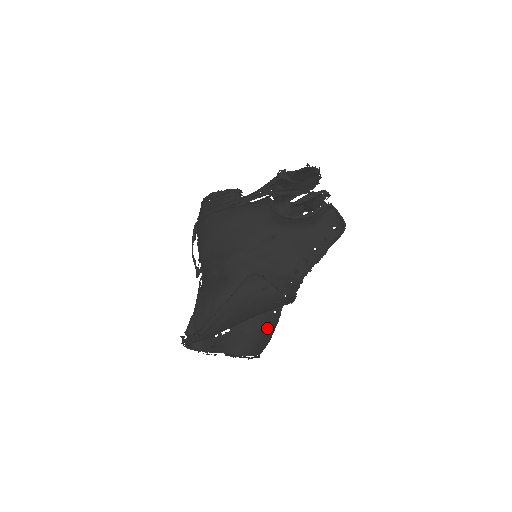
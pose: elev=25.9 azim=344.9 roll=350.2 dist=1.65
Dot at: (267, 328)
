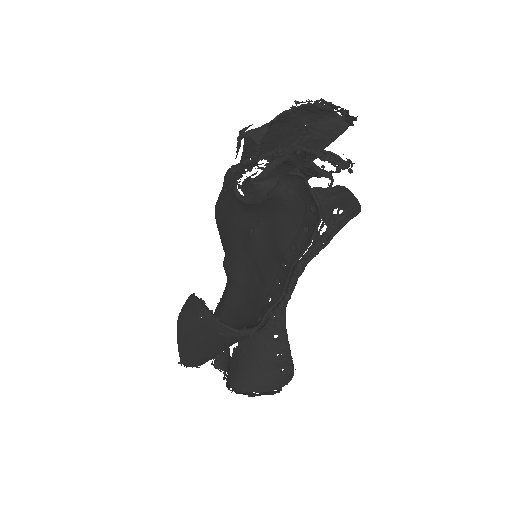
Dot at: (269, 358)
